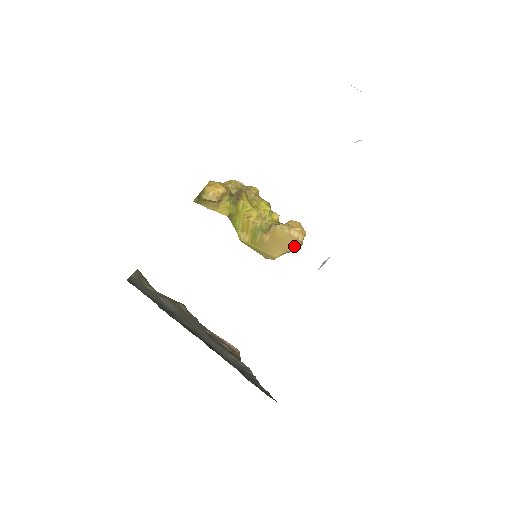
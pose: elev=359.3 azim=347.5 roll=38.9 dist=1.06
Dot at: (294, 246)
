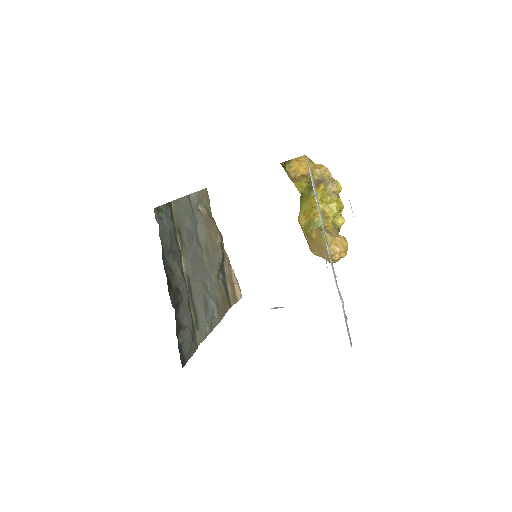
Dot at: (328, 259)
